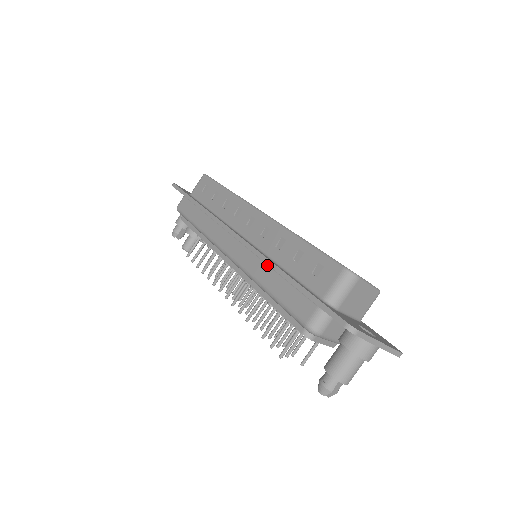
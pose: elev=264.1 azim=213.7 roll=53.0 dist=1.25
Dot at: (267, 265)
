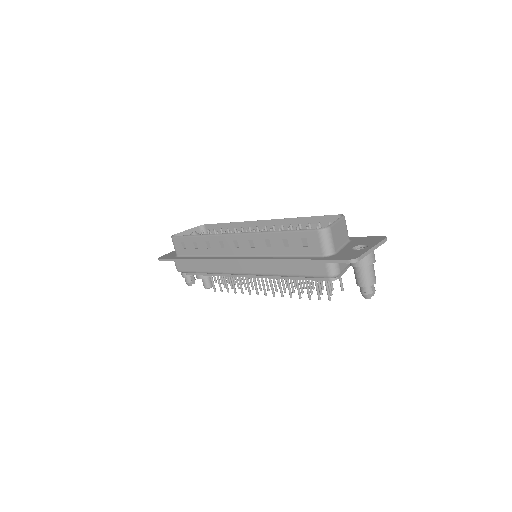
Dot at: (273, 262)
